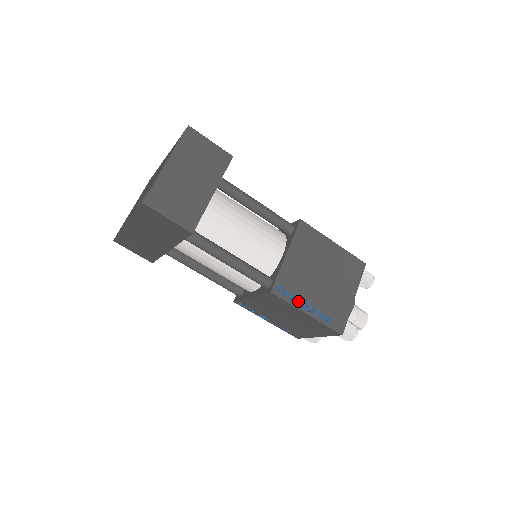
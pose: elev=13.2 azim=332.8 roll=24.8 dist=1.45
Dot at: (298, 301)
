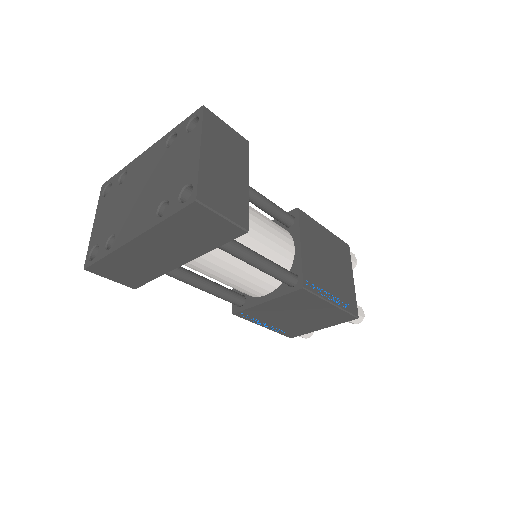
Dot at: (323, 293)
